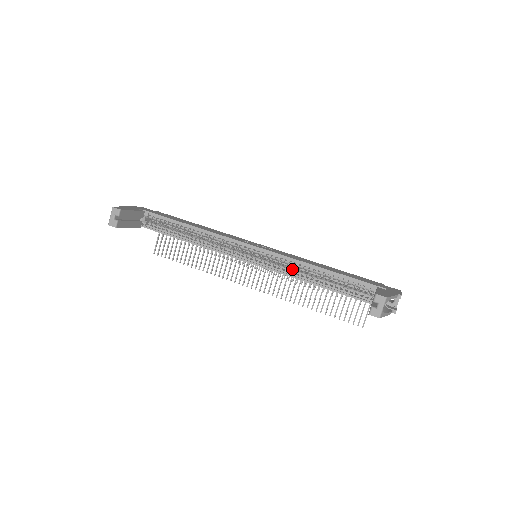
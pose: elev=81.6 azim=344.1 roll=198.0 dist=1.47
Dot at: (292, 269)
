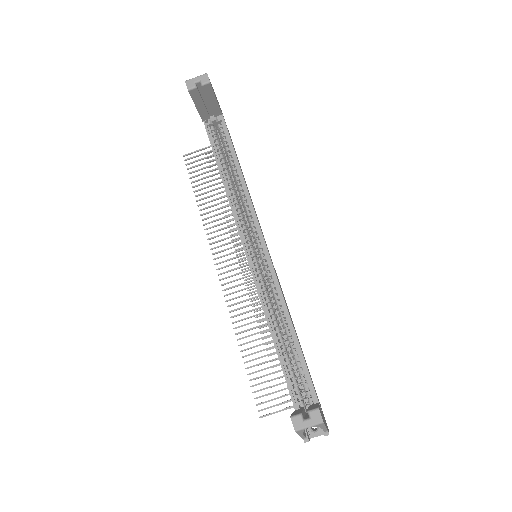
Dot at: occluded
